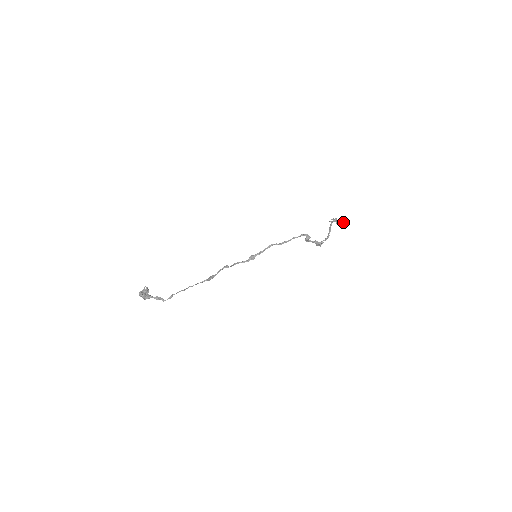
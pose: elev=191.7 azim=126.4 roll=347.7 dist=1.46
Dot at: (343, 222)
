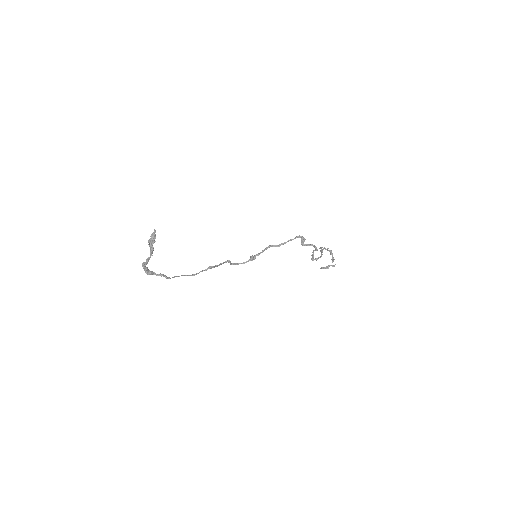
Dot at: occluded
